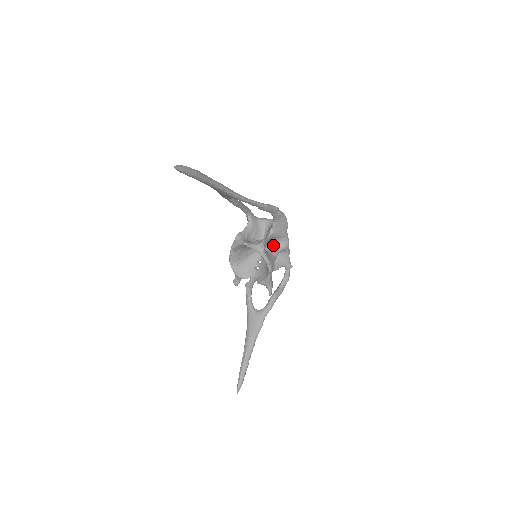
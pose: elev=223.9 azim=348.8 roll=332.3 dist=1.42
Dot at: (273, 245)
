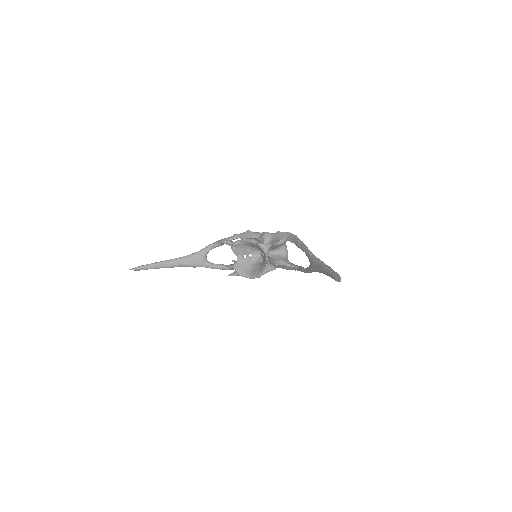
Dot at: occluded
